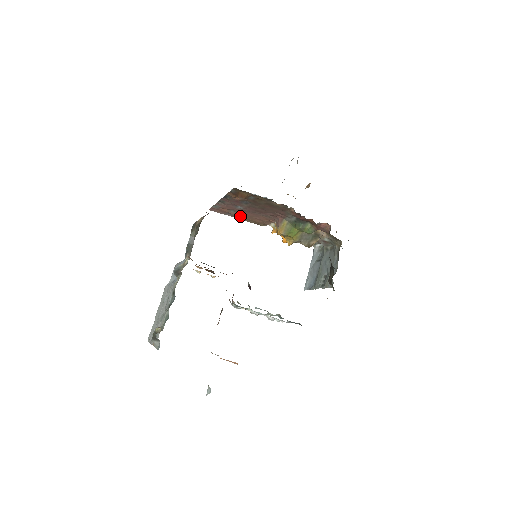
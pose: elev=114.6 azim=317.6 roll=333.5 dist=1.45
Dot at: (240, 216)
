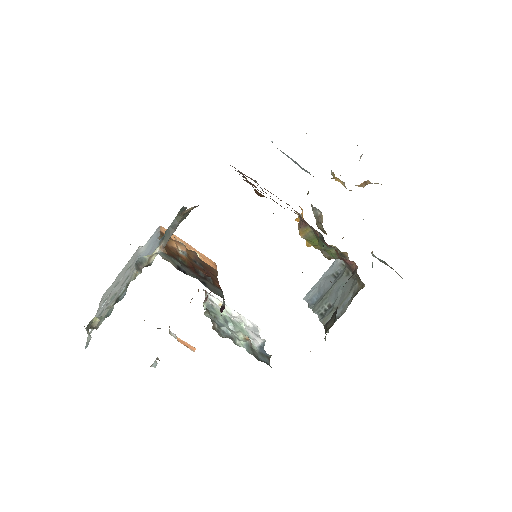
Dot at: occluded
